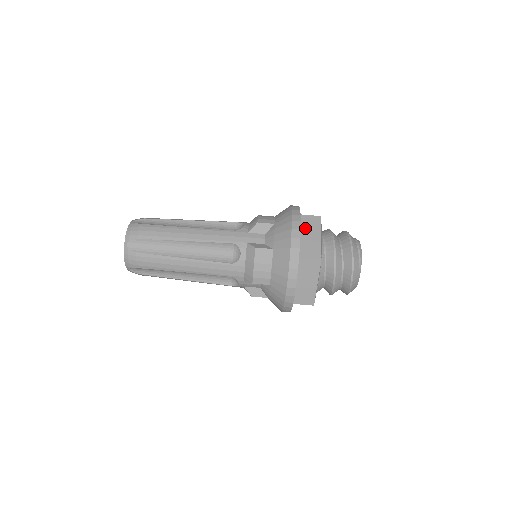
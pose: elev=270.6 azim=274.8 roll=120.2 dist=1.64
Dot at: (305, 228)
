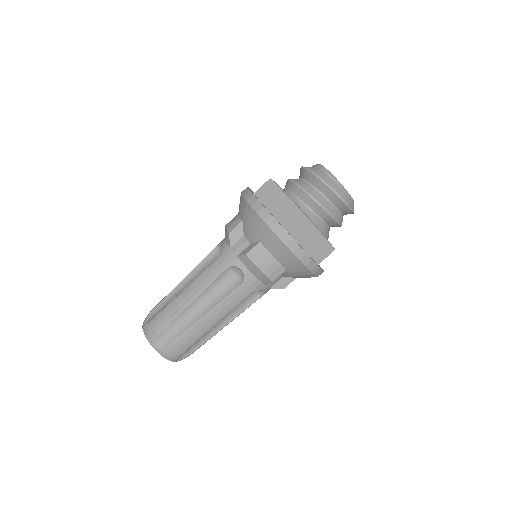
Dot at: (267, 200)
